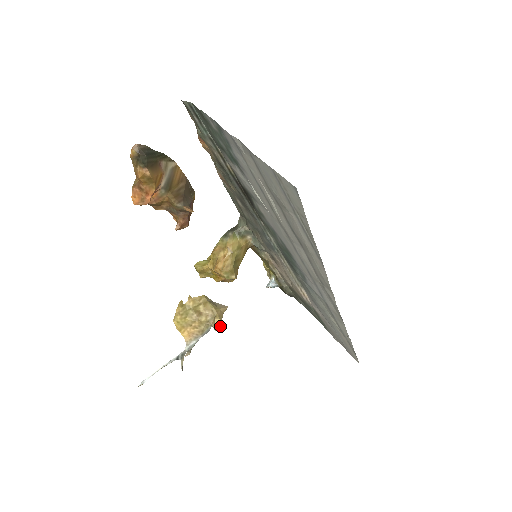
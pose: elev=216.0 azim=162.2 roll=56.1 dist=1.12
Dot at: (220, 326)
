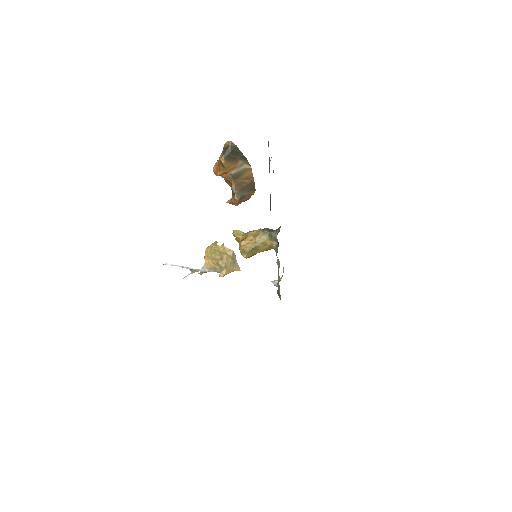
Dot at: (223, 275)
